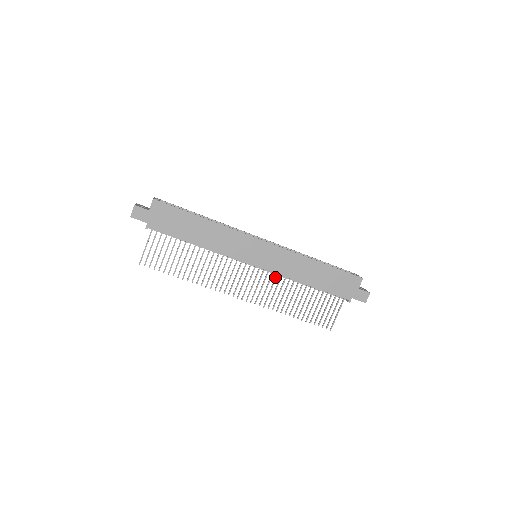
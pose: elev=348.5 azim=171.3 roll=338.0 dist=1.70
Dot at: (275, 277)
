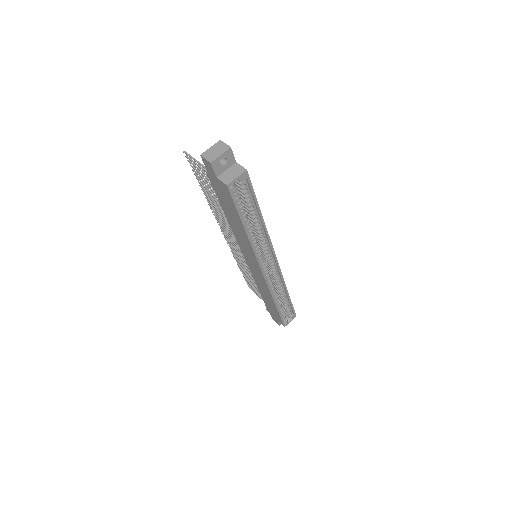
Dot at: occluded
